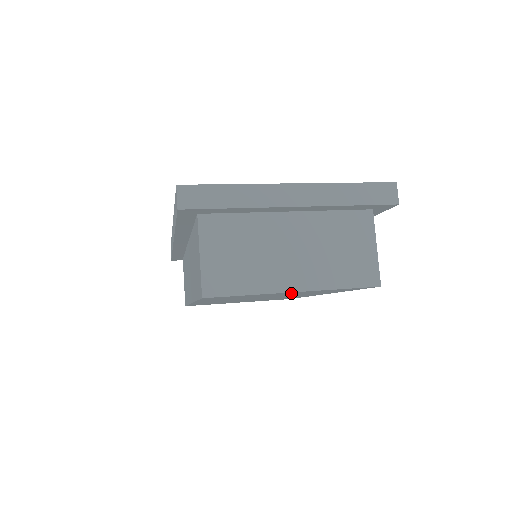
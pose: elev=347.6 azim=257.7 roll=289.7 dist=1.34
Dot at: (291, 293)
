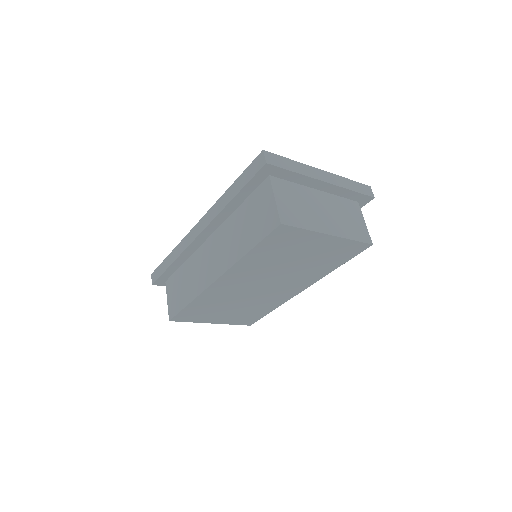
Dot at: (318, 246)
